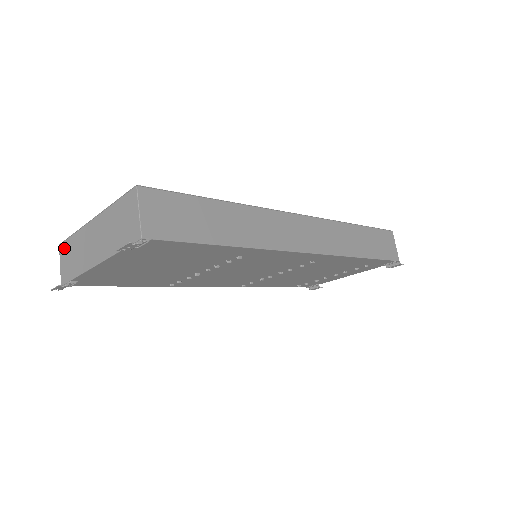
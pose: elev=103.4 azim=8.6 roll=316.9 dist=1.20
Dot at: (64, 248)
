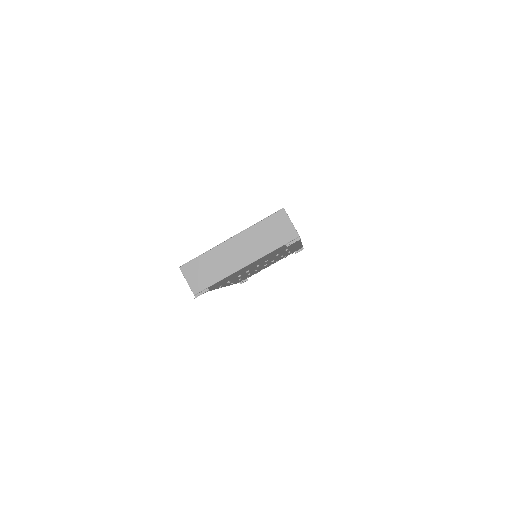
Dot at: (190, 267)
